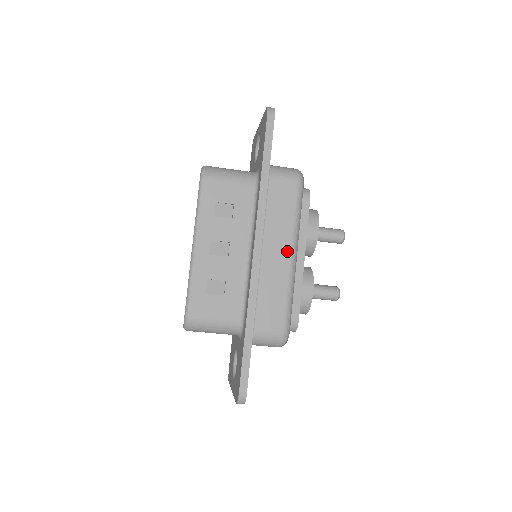
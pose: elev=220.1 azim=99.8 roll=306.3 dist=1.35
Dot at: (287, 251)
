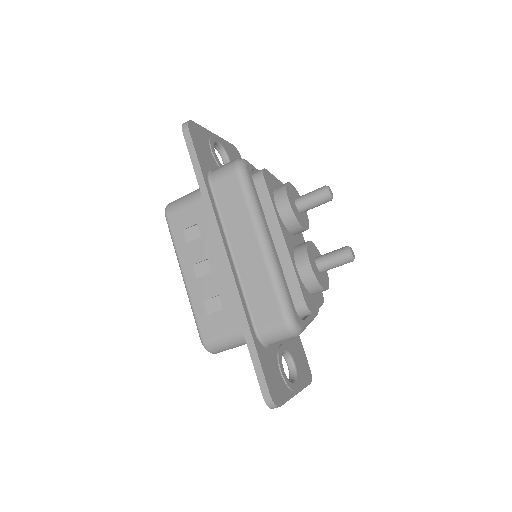
Dot at: (254, 241)
